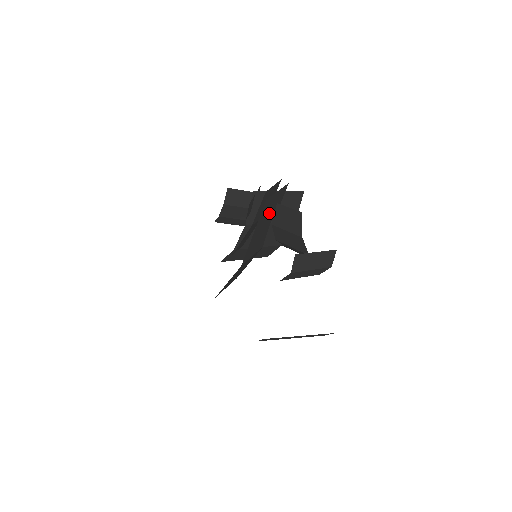
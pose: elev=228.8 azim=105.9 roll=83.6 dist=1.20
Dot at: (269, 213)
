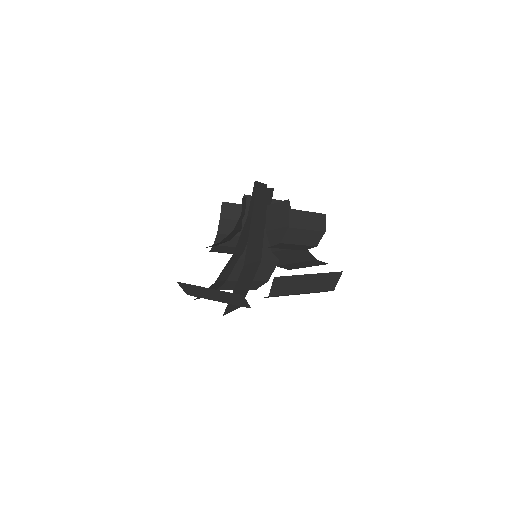
Dot at: (261, 213)
